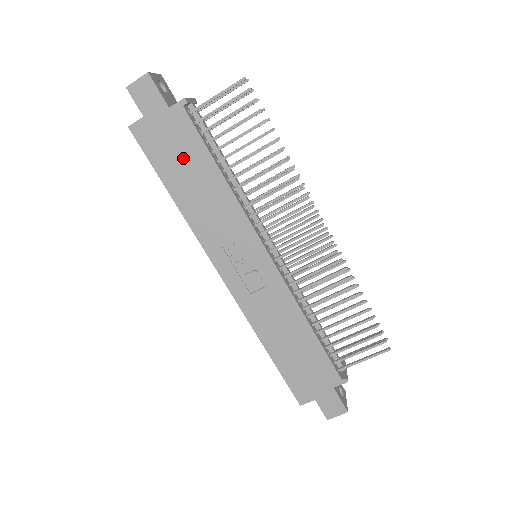
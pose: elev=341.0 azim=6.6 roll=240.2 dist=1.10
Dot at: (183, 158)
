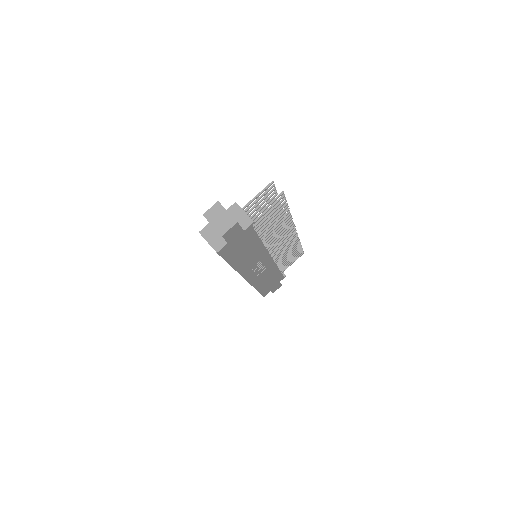
Dot at: (244, 247)
